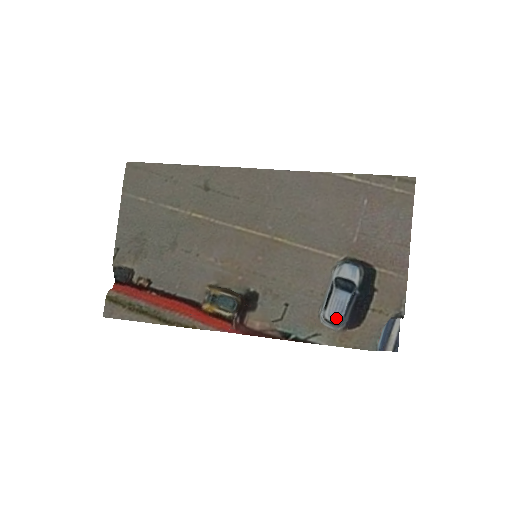
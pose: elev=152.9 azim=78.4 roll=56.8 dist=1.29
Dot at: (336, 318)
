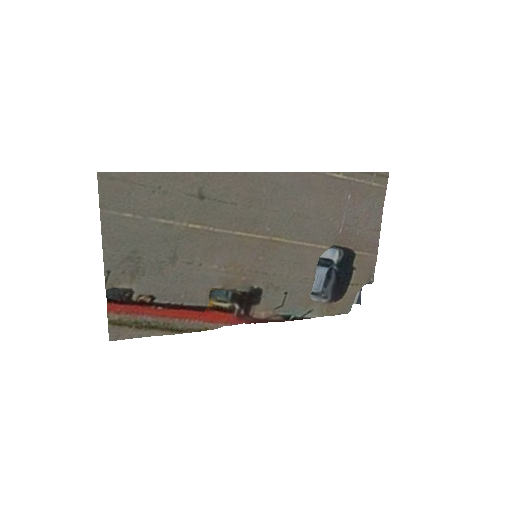
Dot at: (317, 289)
